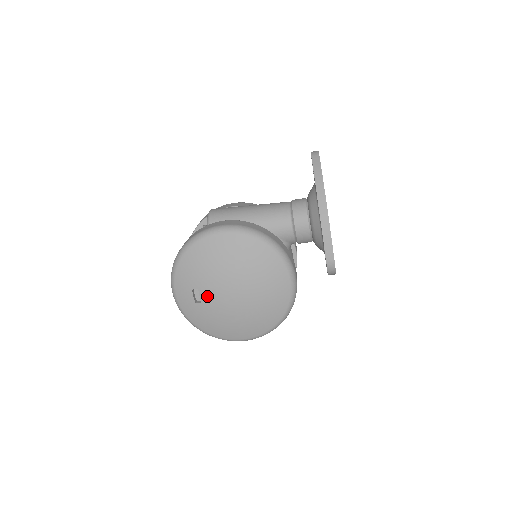
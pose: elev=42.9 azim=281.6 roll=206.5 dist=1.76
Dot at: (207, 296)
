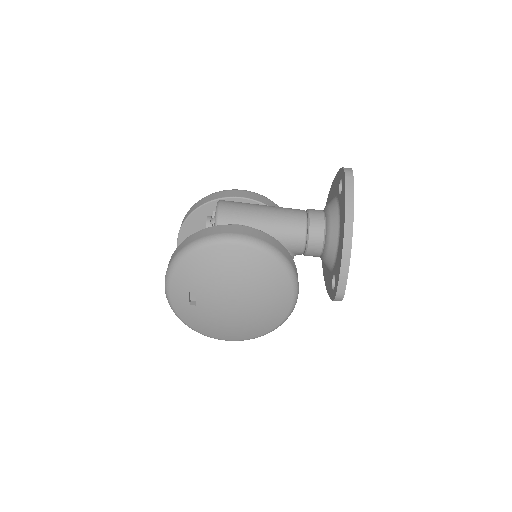
Dot at: (204, 301)
